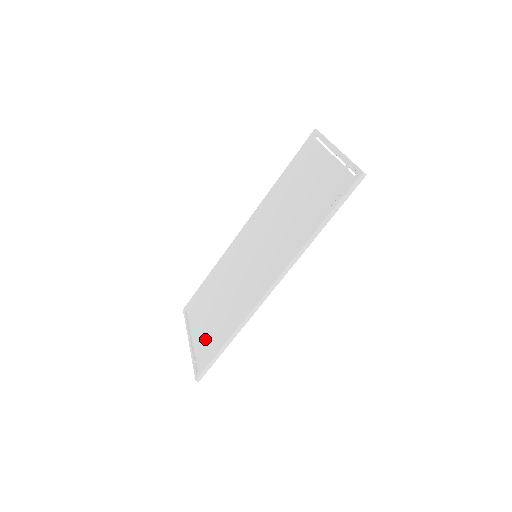
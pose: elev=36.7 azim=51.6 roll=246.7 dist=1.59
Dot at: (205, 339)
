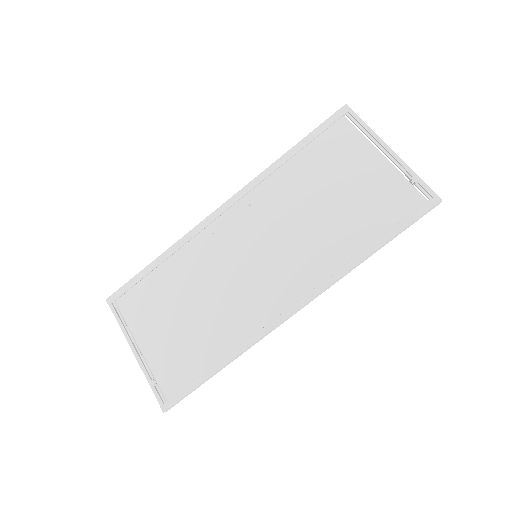
Dot at: (170, 355)
